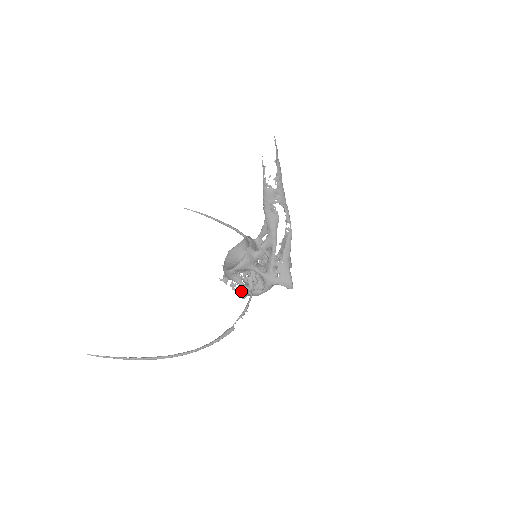
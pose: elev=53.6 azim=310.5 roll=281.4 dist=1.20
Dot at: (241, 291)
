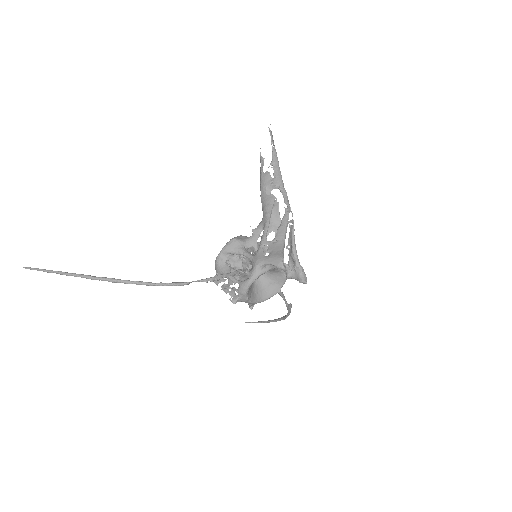
Dot at: (234, 296)
